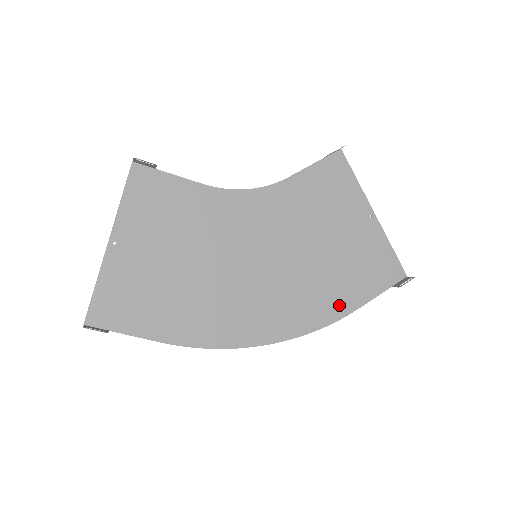
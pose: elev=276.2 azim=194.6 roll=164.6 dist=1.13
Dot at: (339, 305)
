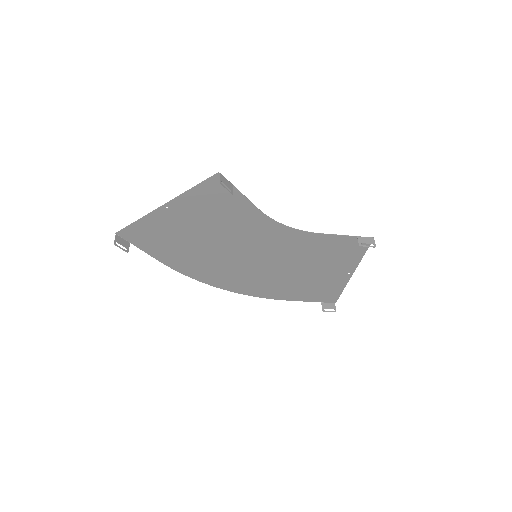
Dot at: (282, 295)
